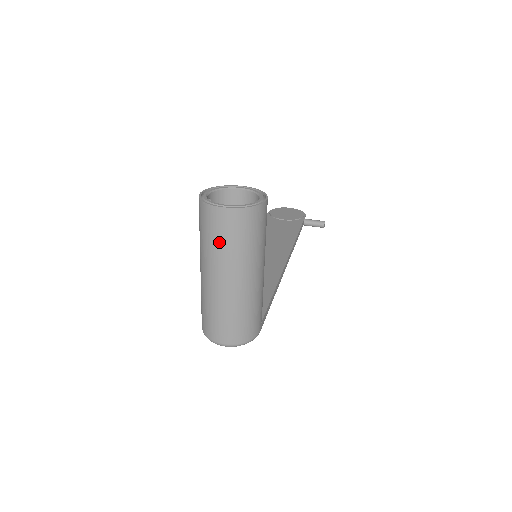
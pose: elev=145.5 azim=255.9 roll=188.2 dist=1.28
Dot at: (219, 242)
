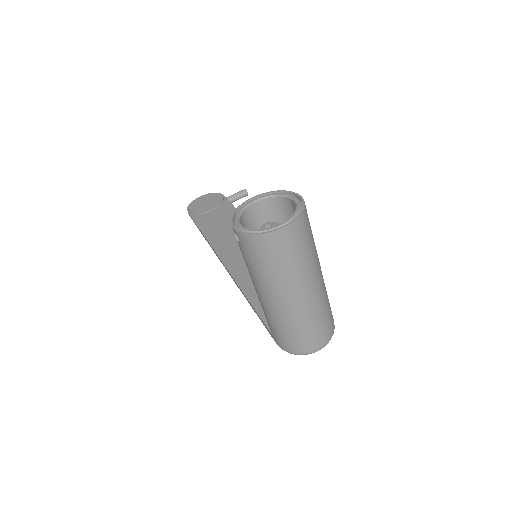
Dot at: (289, 262)
